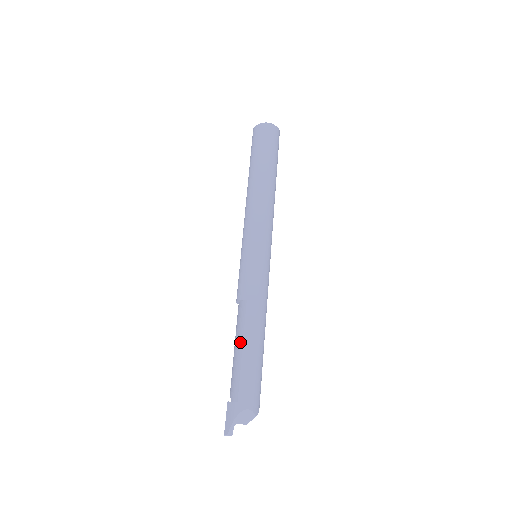
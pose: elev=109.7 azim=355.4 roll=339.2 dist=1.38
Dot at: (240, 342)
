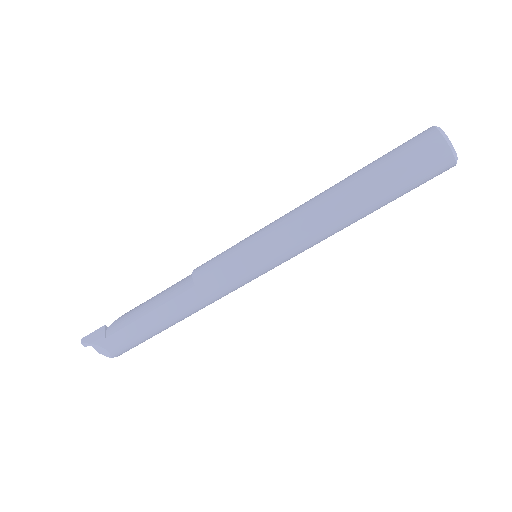
Dot at: (154, 305)
